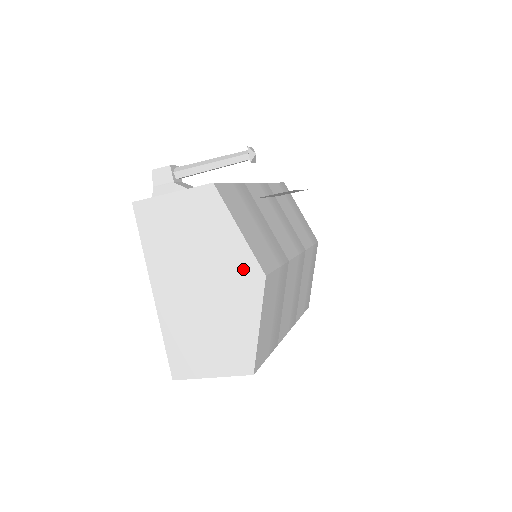
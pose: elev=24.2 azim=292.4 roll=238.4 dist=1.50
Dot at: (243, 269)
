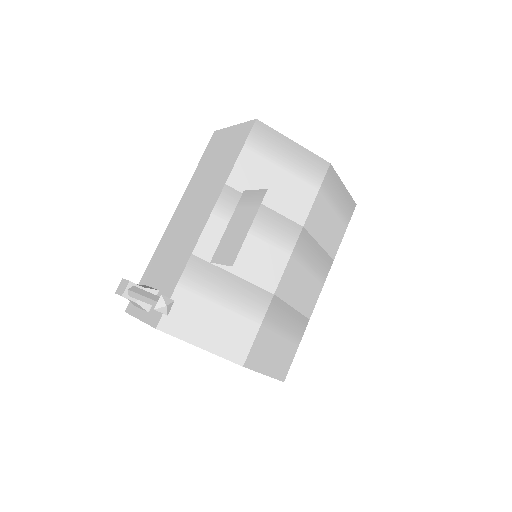
Dot at: occluded
